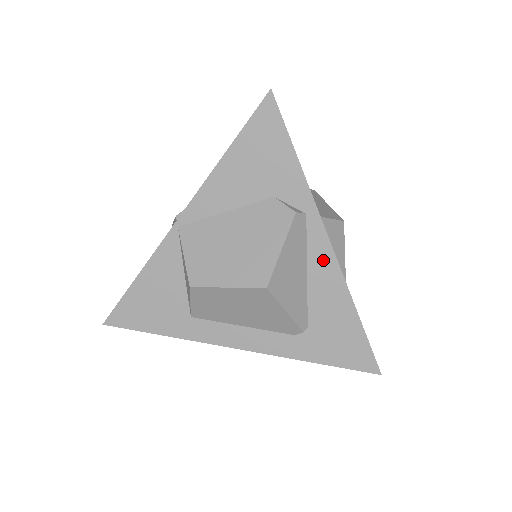
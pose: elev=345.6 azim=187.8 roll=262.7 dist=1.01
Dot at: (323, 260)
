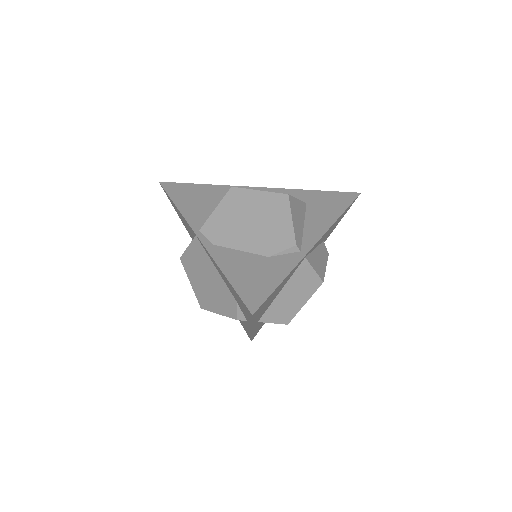
Dot at: (247, 325)
